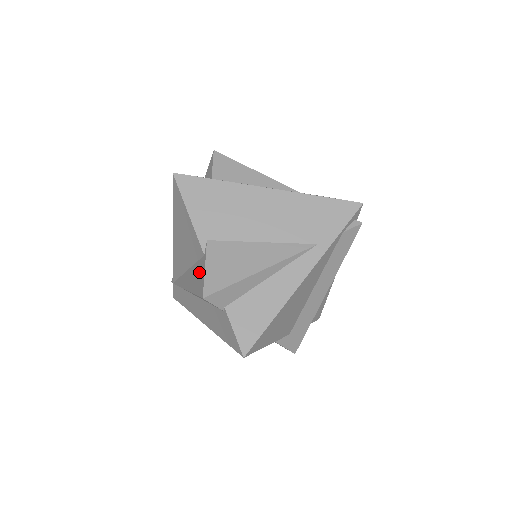
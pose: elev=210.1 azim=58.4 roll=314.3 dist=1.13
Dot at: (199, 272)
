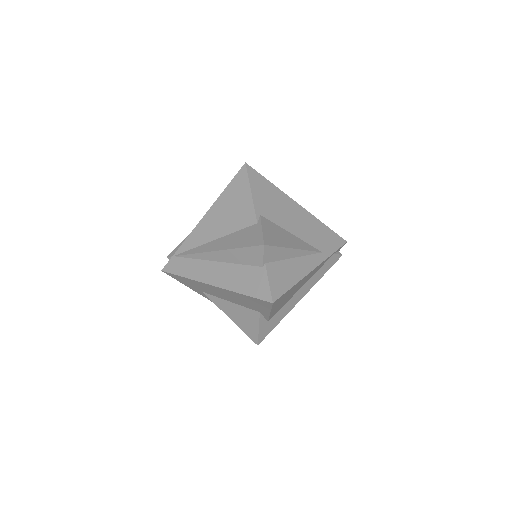
Dot at: (249, 234)
